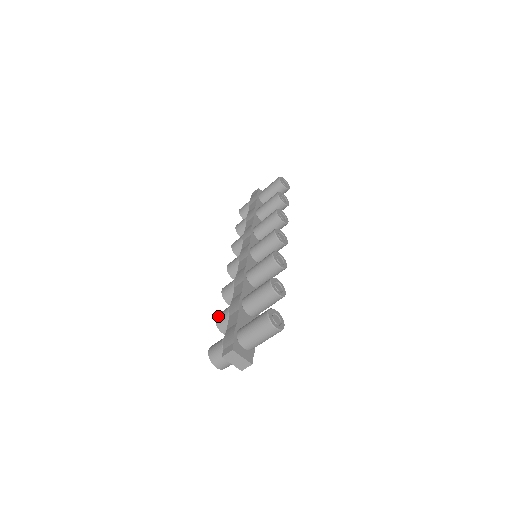
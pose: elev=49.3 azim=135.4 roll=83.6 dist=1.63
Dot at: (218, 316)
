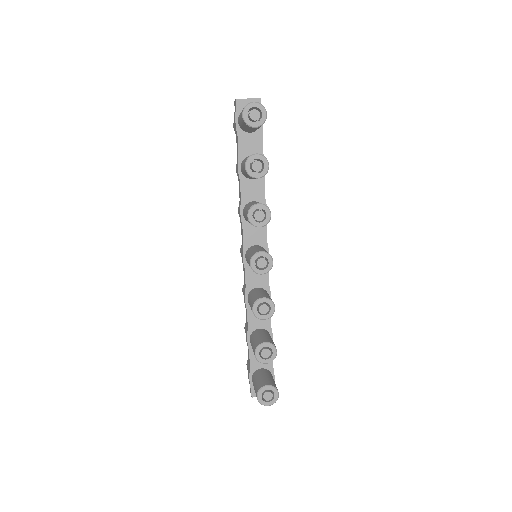
Dot at: occluded
